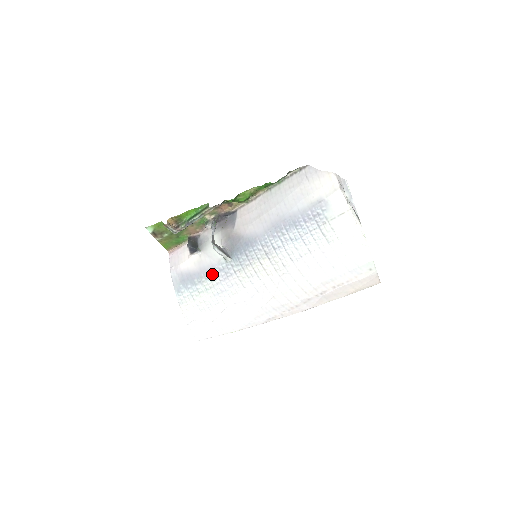
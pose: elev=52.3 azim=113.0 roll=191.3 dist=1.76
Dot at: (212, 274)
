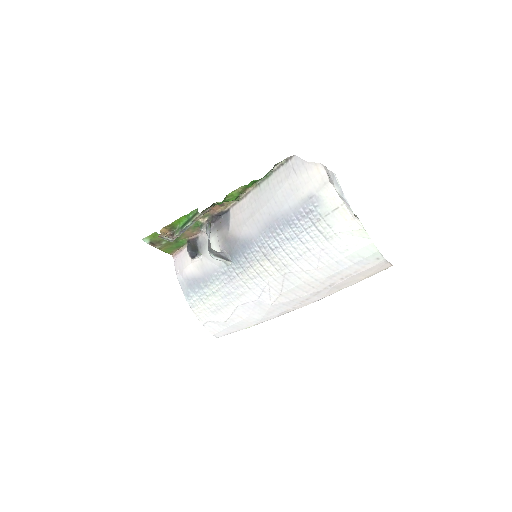
Dot at: (216, 278)
